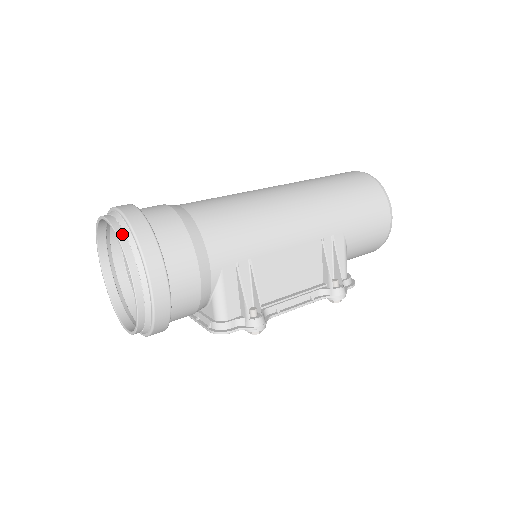
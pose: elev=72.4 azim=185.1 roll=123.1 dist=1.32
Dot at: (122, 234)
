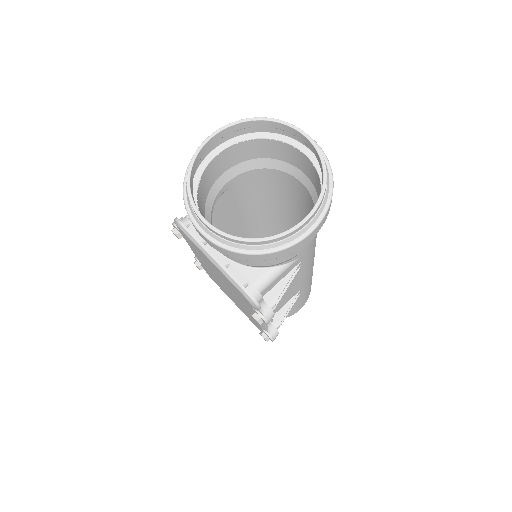
Dot at: (326, 169)
